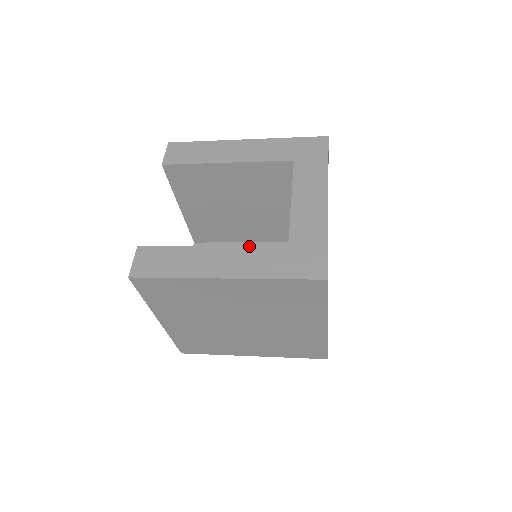
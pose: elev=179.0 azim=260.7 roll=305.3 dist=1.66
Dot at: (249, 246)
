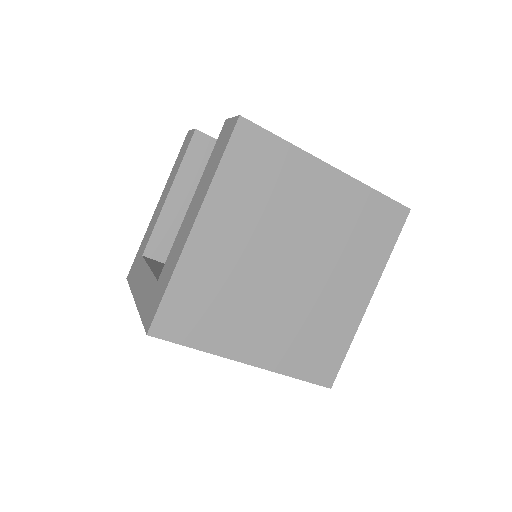
Dot at: occluded
